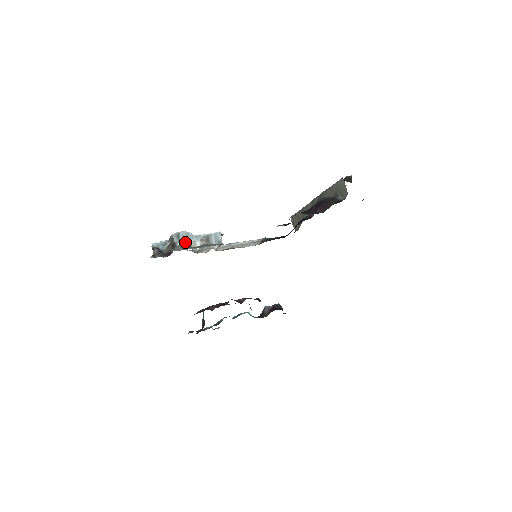
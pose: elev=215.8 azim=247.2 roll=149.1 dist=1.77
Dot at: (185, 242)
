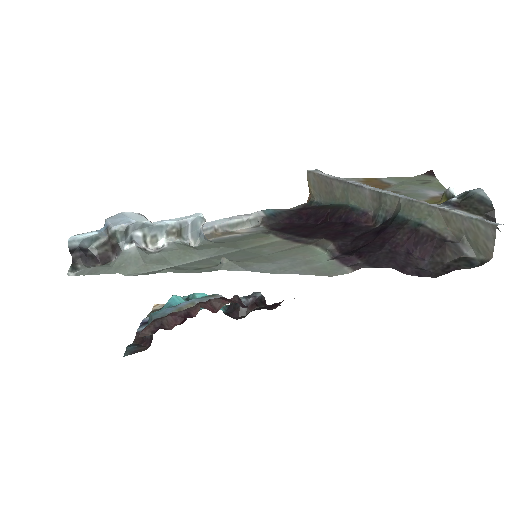
Dot at: (137, 239)
